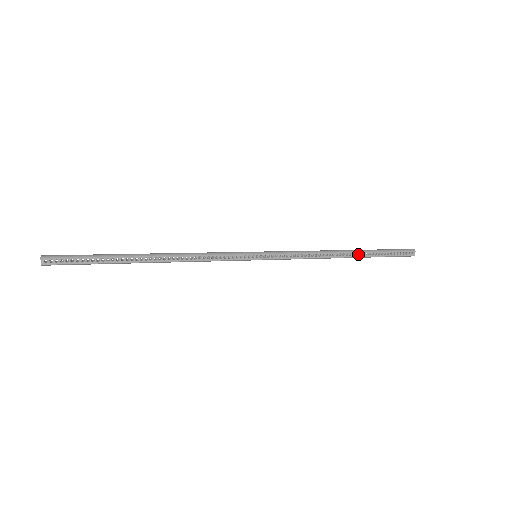
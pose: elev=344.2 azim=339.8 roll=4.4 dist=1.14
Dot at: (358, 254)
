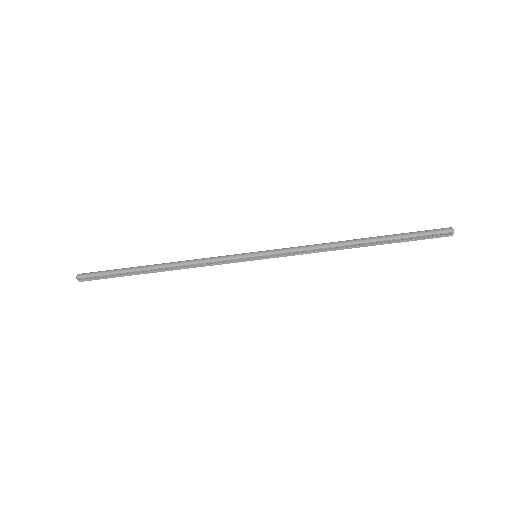
Dot at: (373, 243)
